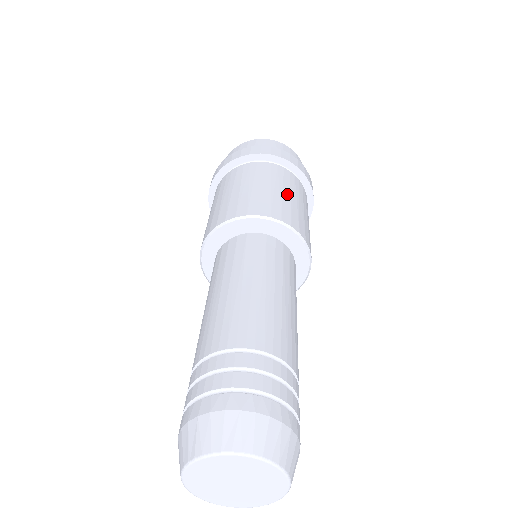
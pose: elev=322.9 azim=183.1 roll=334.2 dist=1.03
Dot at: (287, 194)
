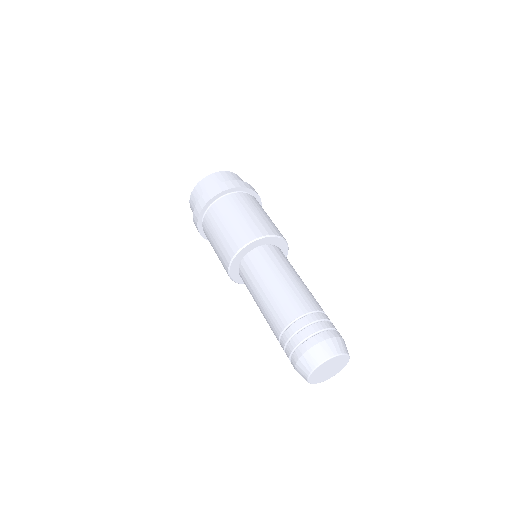
Dot at: (233, 220)
